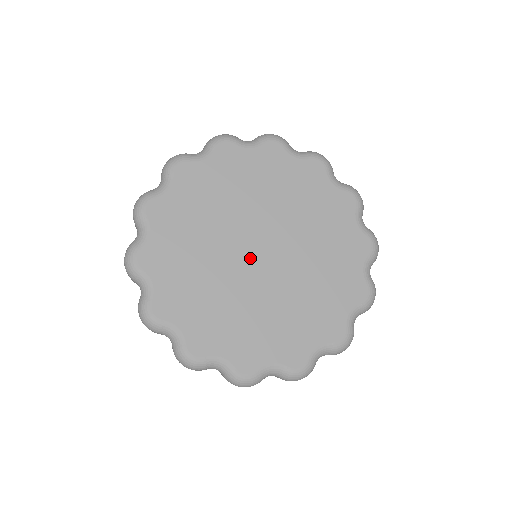
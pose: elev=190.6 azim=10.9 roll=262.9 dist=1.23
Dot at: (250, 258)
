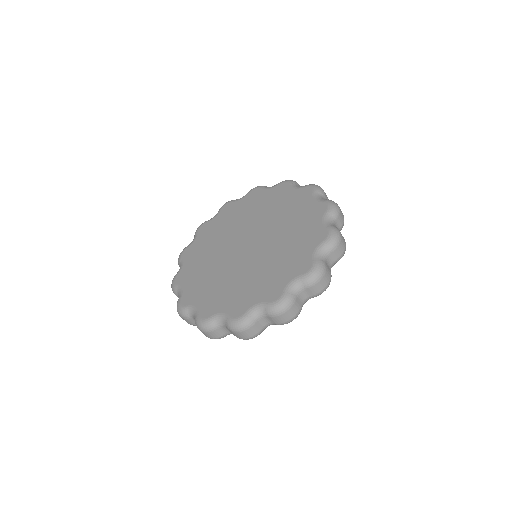
Dot at: (246, 252)
